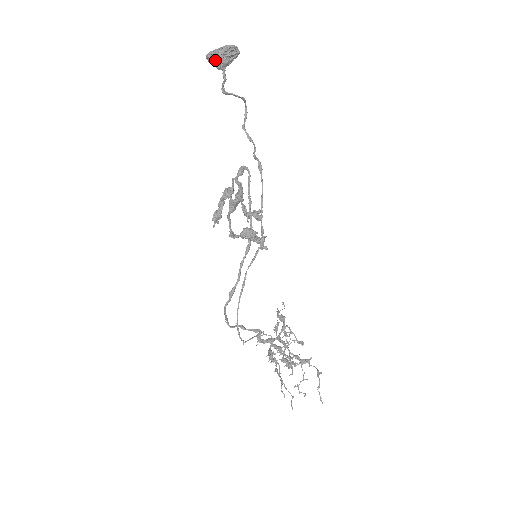
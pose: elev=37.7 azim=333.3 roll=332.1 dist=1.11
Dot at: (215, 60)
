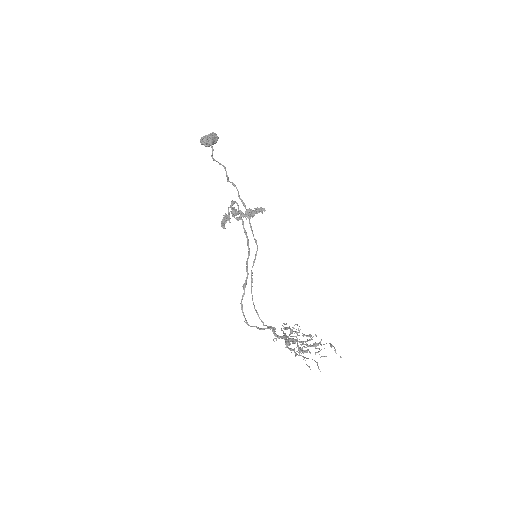
Dot at: (205, 140)
